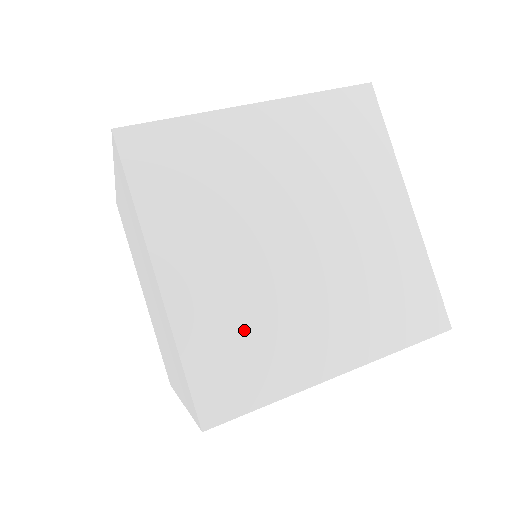
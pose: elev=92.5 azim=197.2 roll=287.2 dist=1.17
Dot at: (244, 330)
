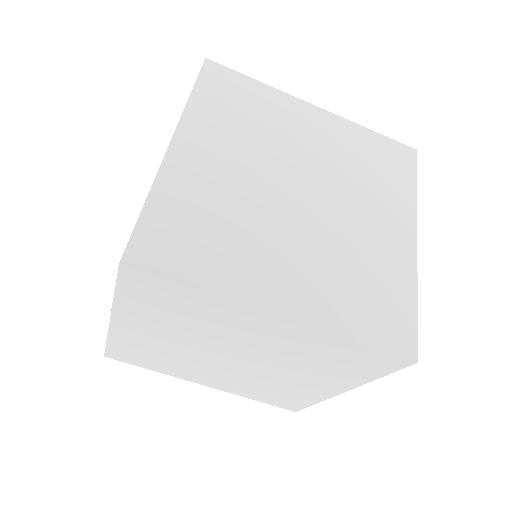
Dot at: (265, 390)
